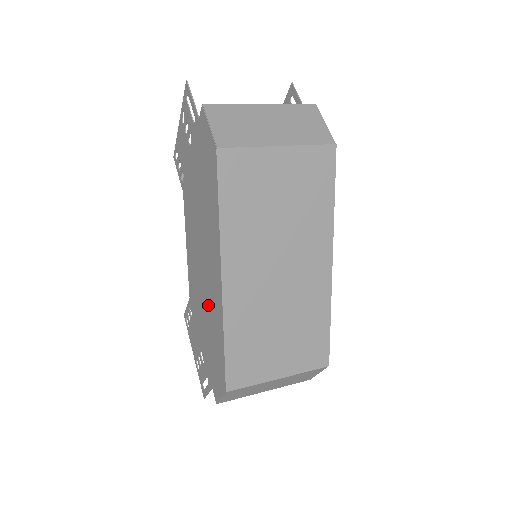
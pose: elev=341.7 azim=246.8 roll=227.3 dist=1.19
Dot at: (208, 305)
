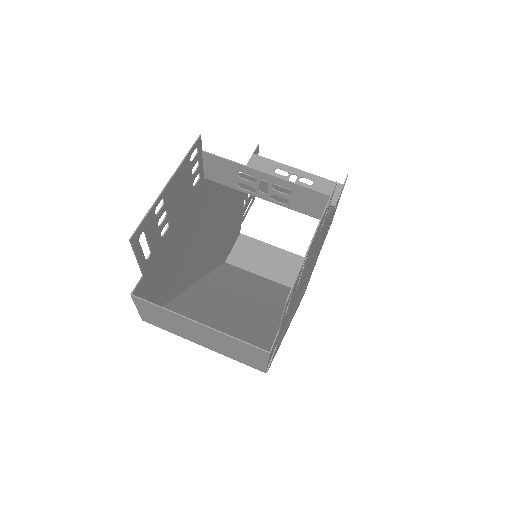
Dot at: (217, 238)
